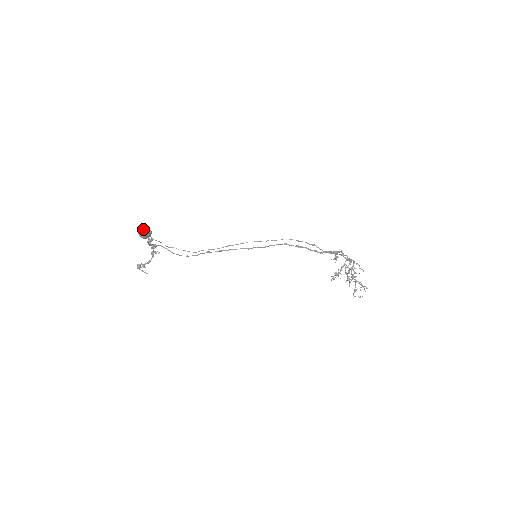
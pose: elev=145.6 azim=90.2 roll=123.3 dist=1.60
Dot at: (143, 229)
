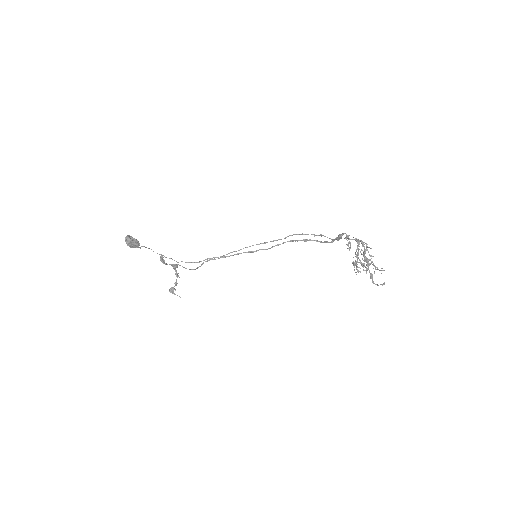
Dot at: (125, 237)
